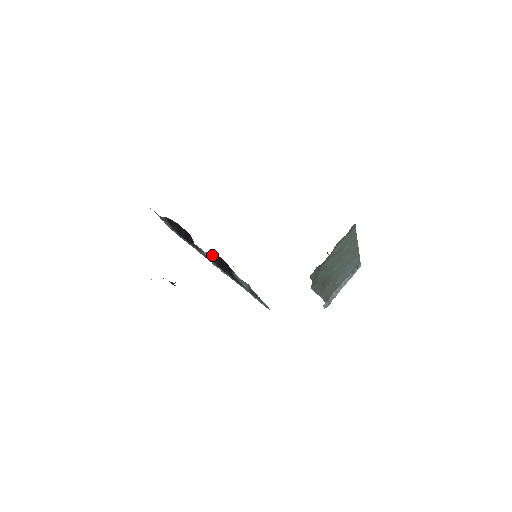
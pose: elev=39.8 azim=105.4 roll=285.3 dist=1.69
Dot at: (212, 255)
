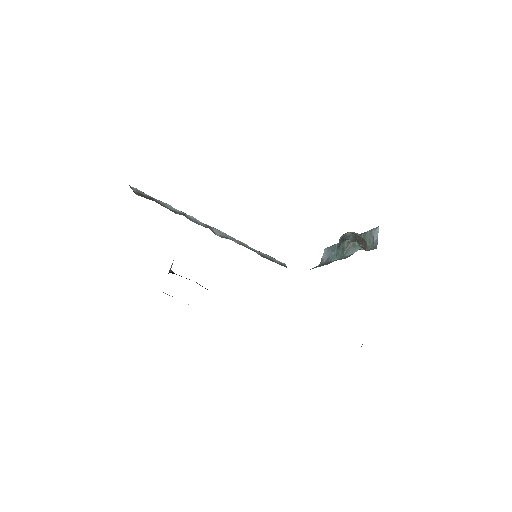
Dot at: occluded
